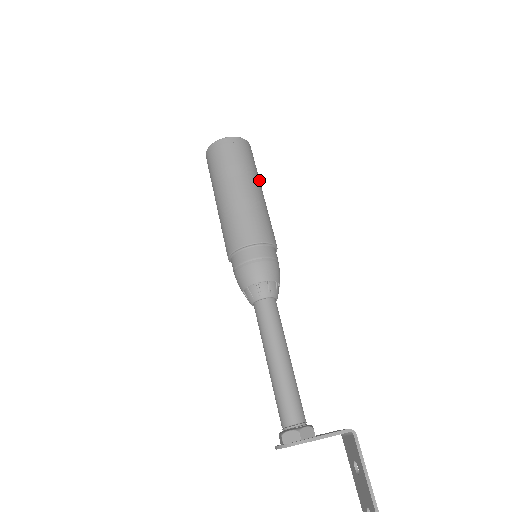
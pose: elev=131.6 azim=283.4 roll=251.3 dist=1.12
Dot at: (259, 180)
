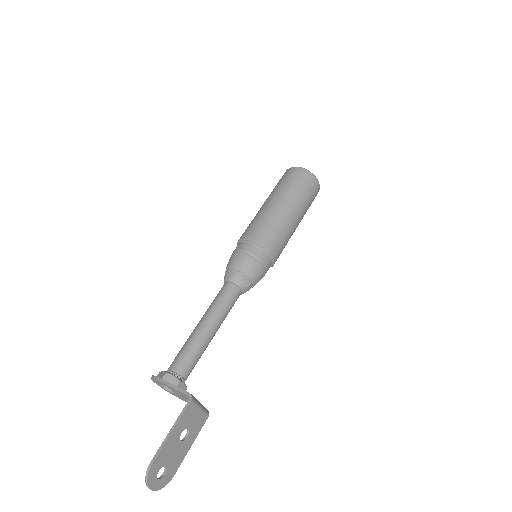
Dot at: (301, 205)
